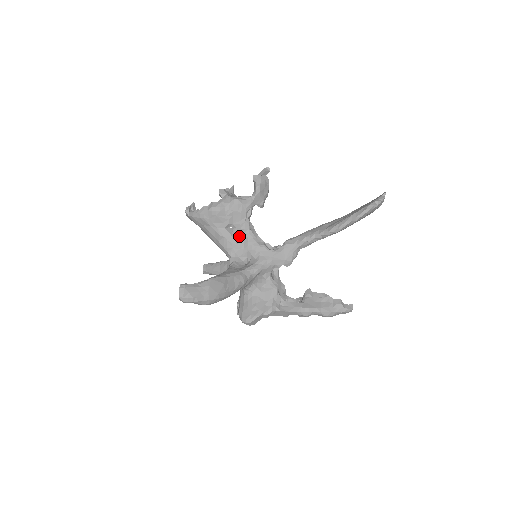
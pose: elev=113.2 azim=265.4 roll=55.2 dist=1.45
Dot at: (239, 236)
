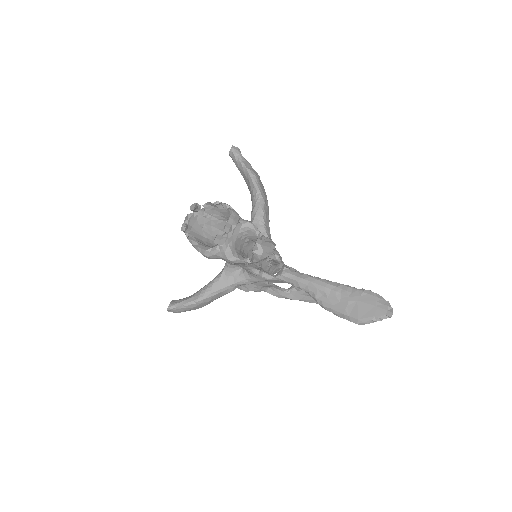
Dot at: occluded
